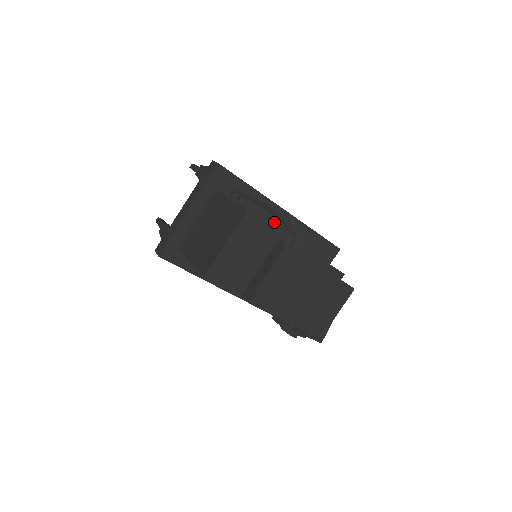
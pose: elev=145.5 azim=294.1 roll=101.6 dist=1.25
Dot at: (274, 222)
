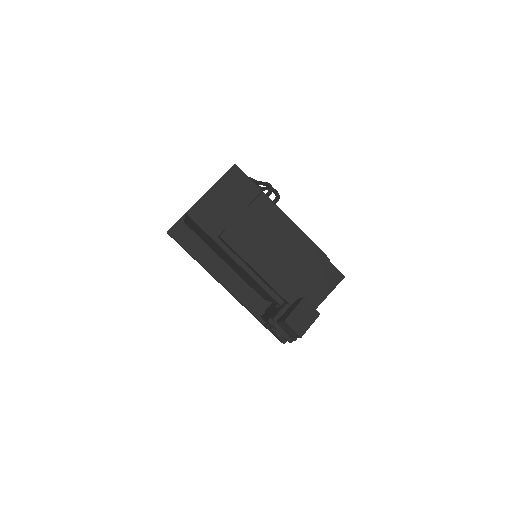
Dot at: occluded
